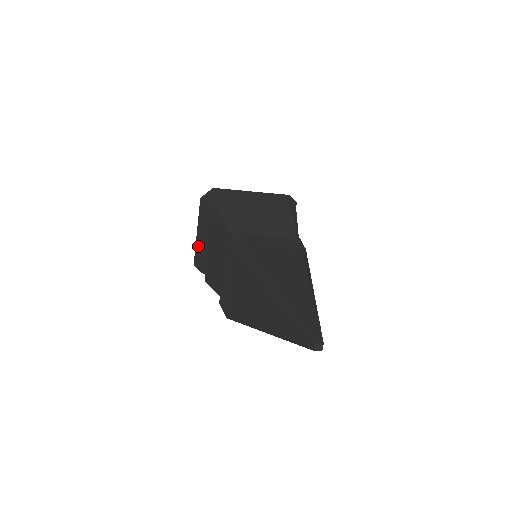
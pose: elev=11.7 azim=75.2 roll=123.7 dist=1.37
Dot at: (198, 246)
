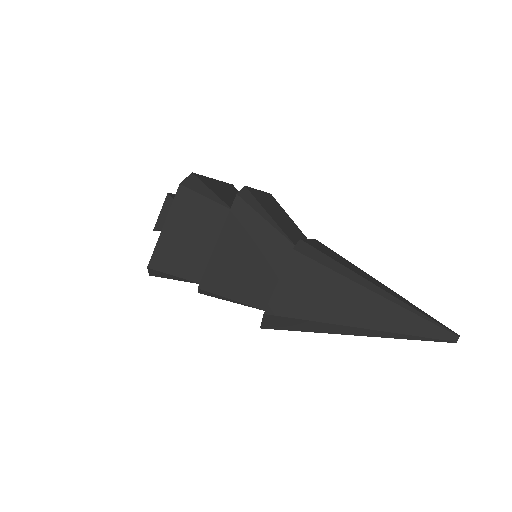
Dot at: (166, 244)
